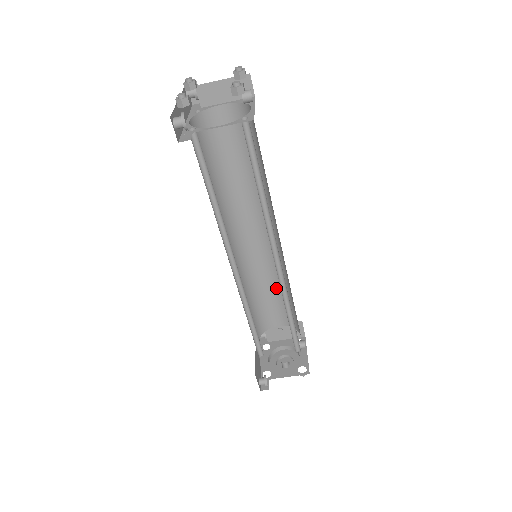
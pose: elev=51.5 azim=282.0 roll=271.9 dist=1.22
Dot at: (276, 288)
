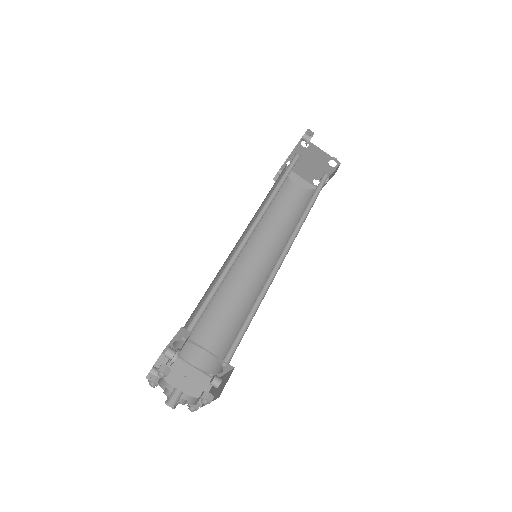
Dot at: (227, 317)
